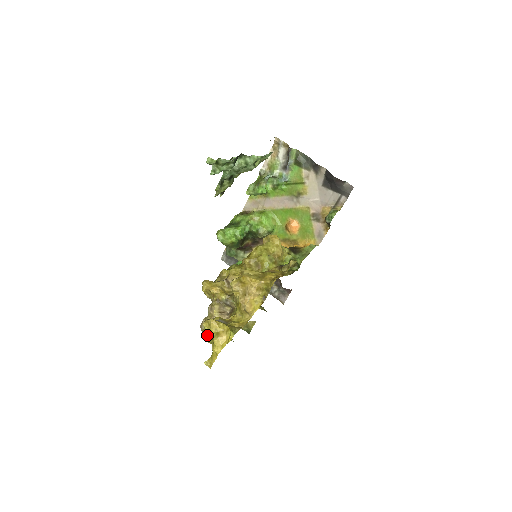
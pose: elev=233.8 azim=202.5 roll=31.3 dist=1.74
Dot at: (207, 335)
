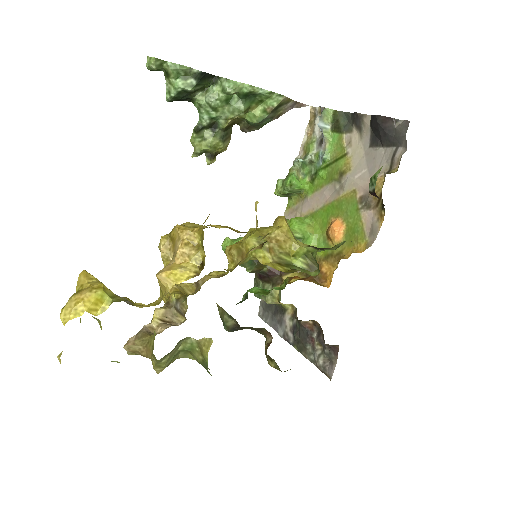
Dot at: occluded
